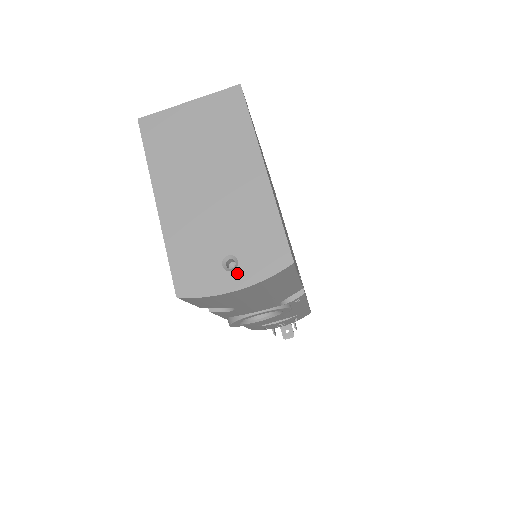
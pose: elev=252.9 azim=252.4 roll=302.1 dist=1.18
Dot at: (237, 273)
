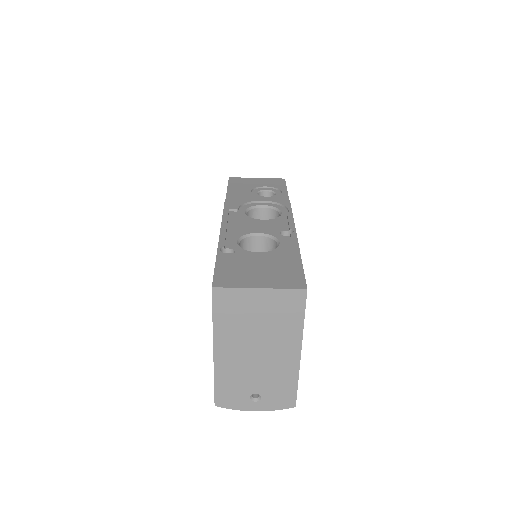
Dot at: (258, 403)
